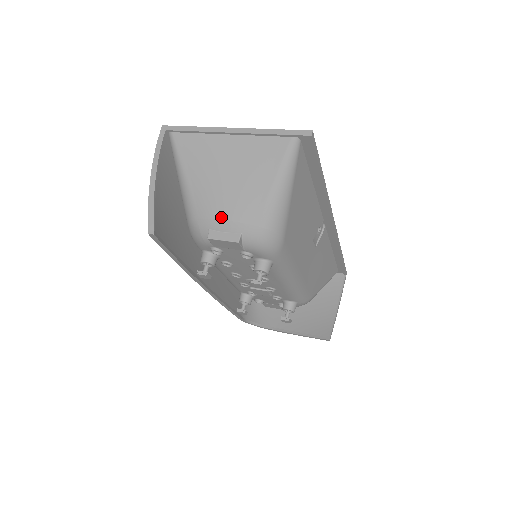
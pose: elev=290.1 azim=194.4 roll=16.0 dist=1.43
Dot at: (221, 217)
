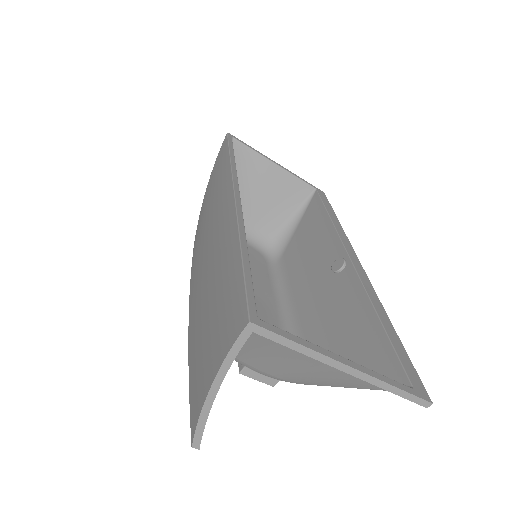
Dot at: (268, 373)
